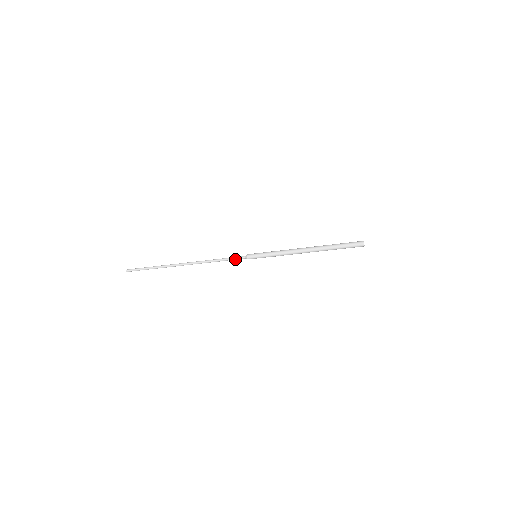
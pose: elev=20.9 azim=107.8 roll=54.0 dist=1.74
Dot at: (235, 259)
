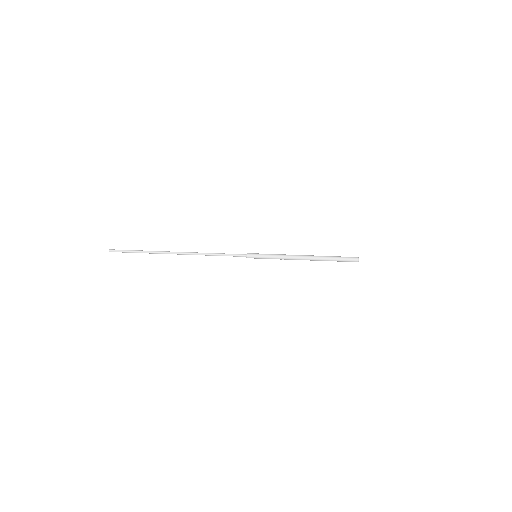
Dot at: (234, 256)
